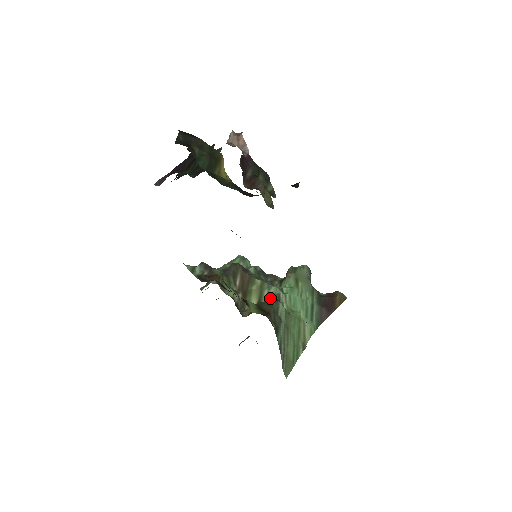
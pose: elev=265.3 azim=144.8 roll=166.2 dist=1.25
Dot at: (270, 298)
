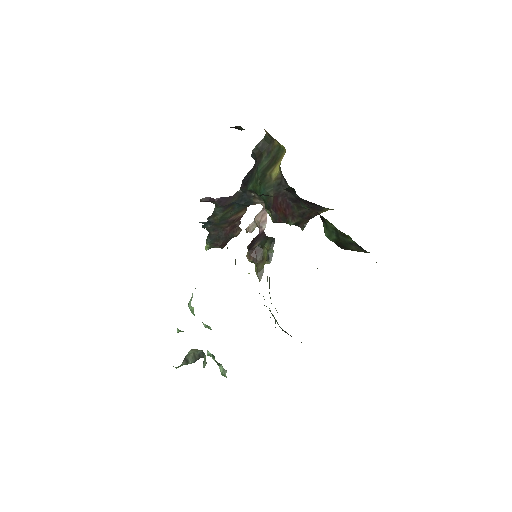
Dot at: occluded
